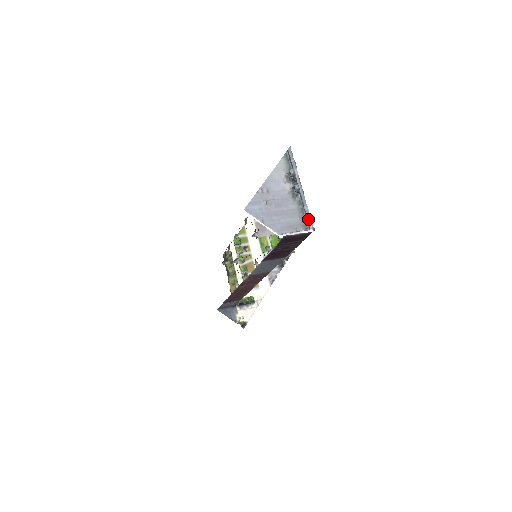
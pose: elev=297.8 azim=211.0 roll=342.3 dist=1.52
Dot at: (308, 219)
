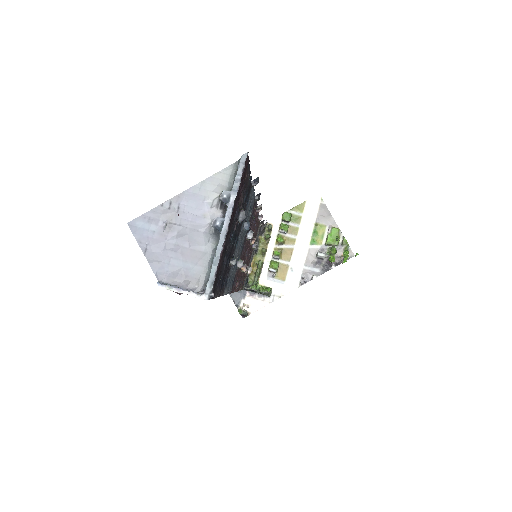
Dot at: (209, 278)
